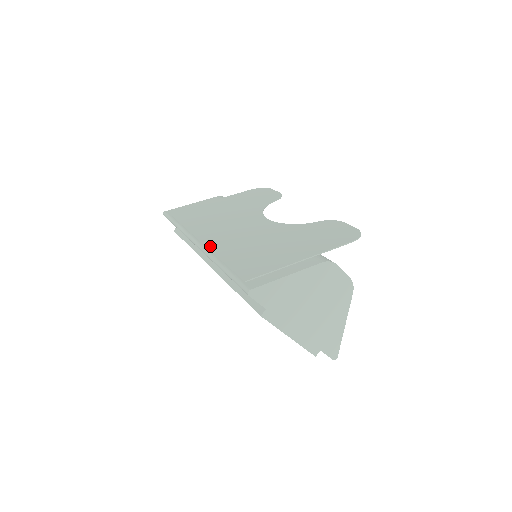
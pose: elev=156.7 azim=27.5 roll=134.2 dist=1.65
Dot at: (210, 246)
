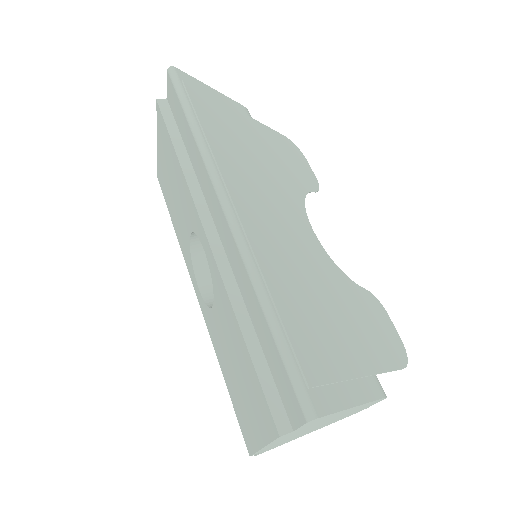
Dot at: (252, 237)
